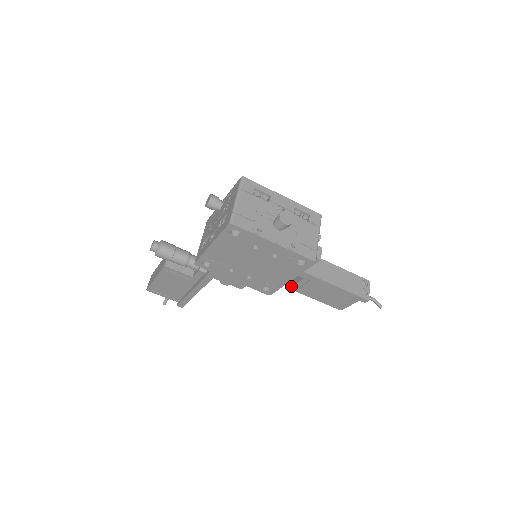
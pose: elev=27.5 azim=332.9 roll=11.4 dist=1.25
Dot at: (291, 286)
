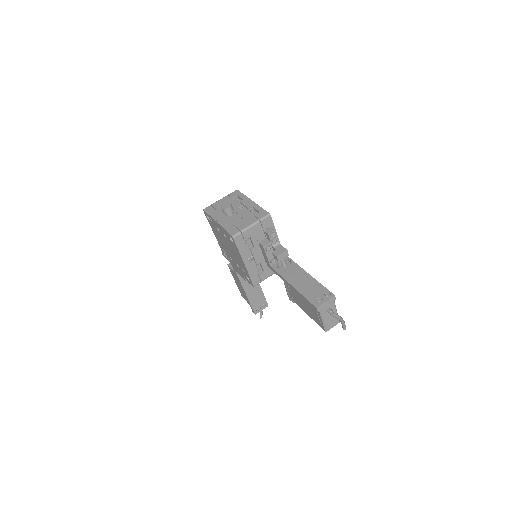
Dot at: (290, 295)
